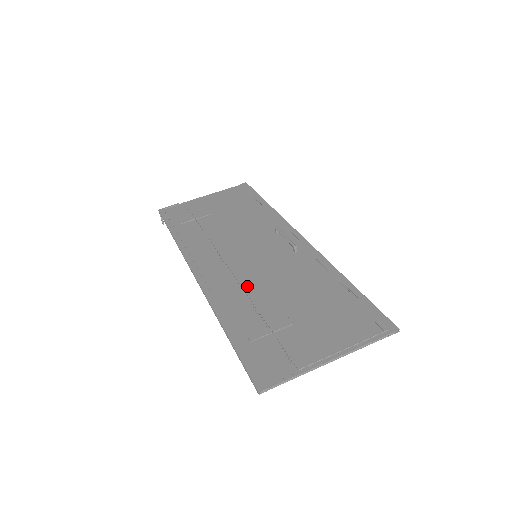
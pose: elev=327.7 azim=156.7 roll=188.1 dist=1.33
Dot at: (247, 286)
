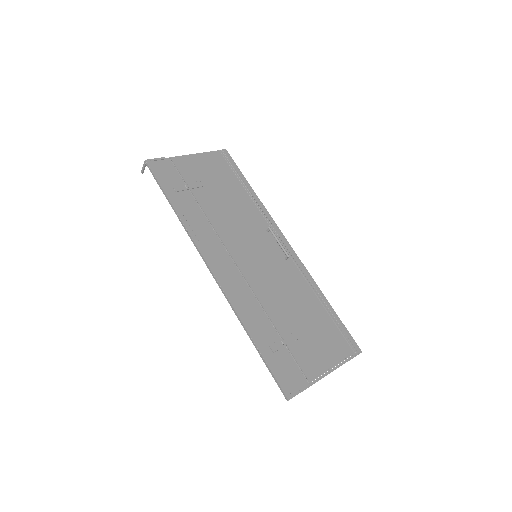
Dot at: (257, 292)
